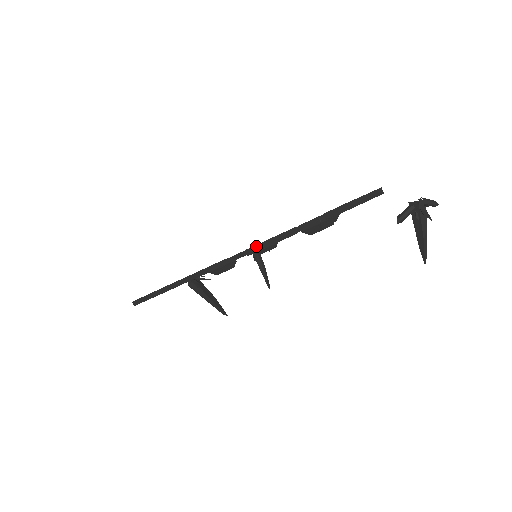
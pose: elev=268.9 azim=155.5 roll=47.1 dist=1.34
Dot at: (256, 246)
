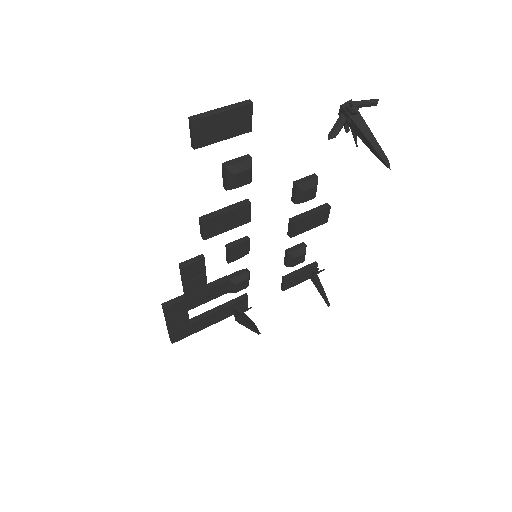
Dot at: (200, 224)
